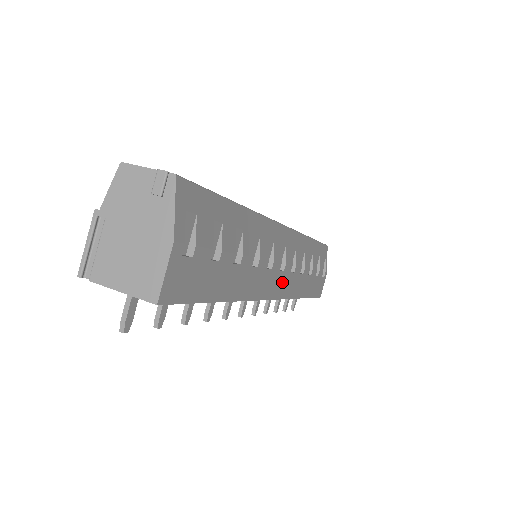
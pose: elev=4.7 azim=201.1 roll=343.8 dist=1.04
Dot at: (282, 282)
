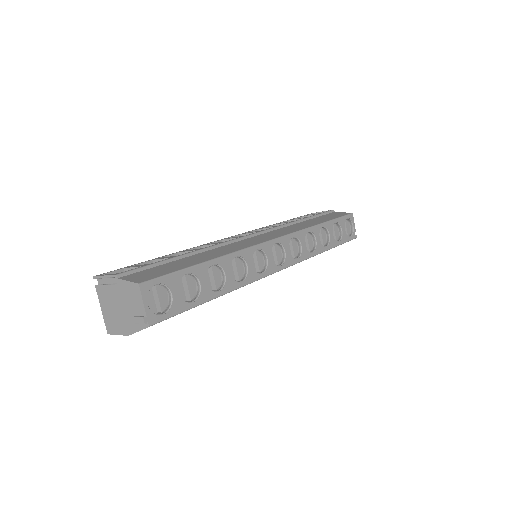
Dot at: occluded
